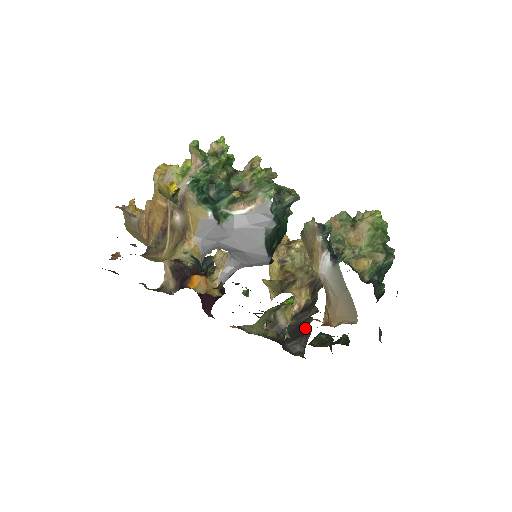
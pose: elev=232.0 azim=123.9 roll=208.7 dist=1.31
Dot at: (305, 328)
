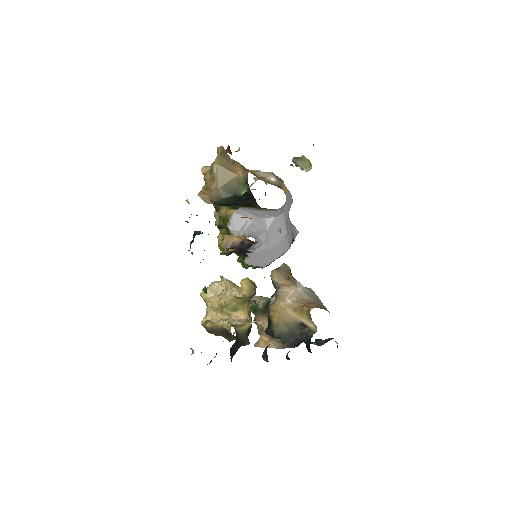
Dot at: (233, 355)
